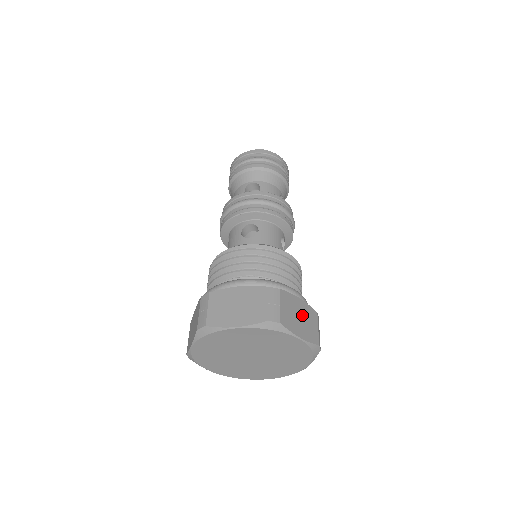
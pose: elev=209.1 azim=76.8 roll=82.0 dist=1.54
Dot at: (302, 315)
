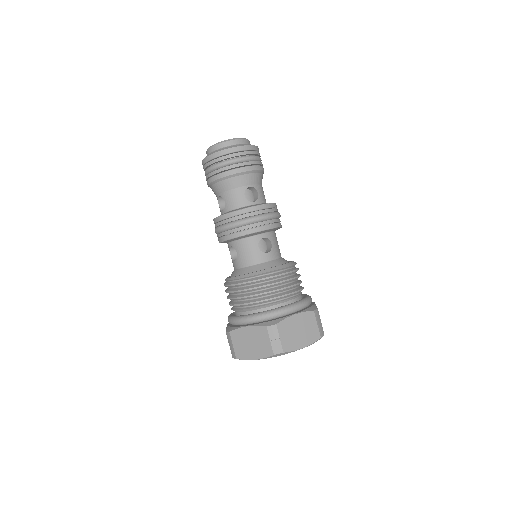
Dot at: occluded
